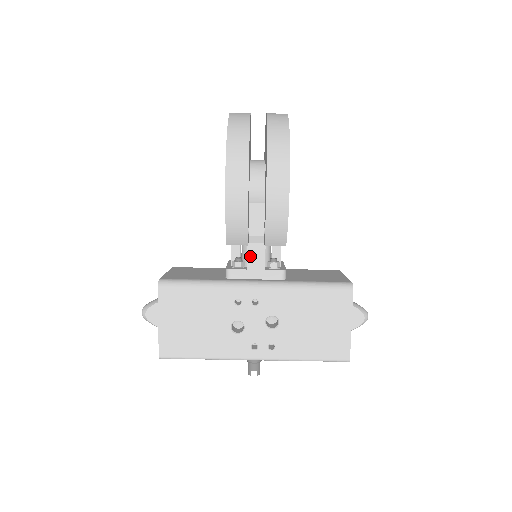
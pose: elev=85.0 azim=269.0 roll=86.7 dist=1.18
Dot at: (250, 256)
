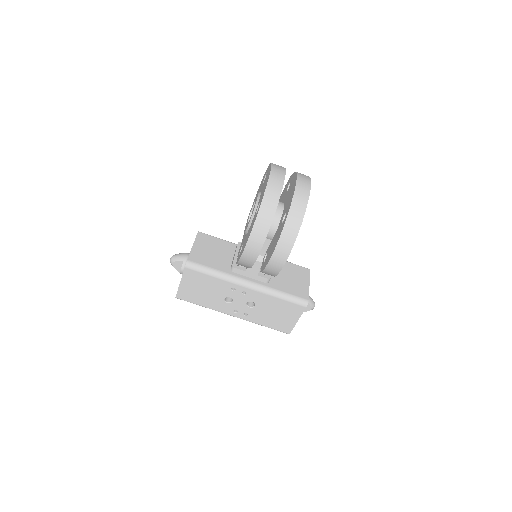
Dot at: occluded
